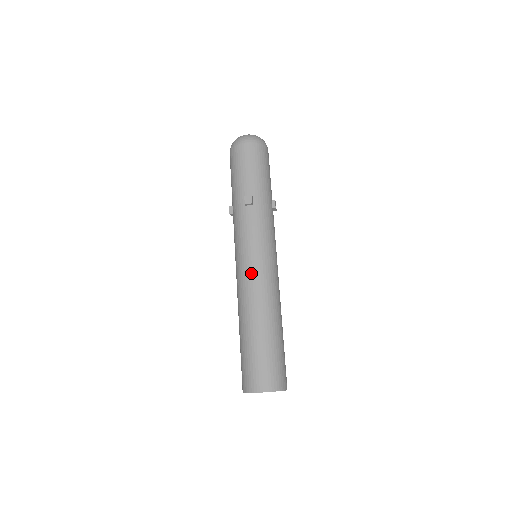
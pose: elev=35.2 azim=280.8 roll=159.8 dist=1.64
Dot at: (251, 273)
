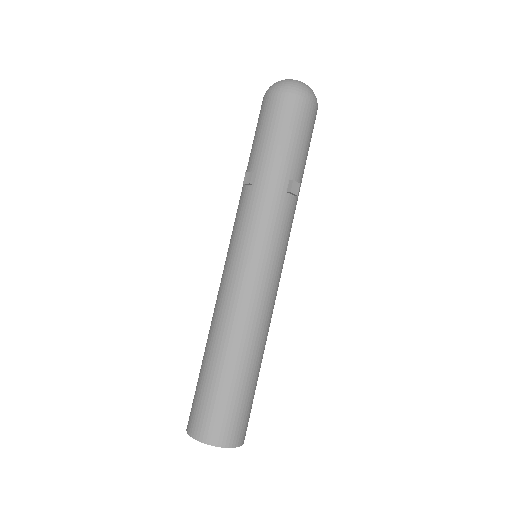
Dot at: (226, 280)
